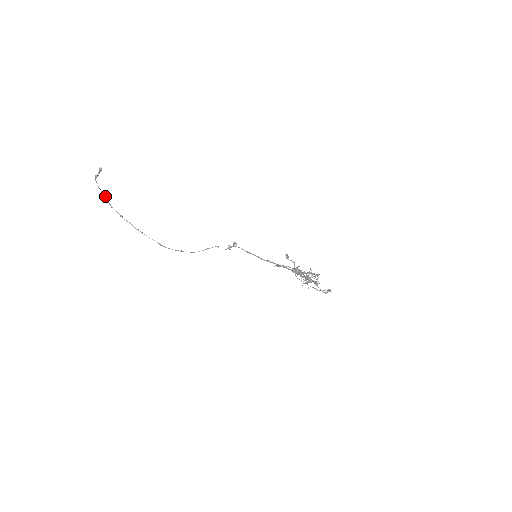
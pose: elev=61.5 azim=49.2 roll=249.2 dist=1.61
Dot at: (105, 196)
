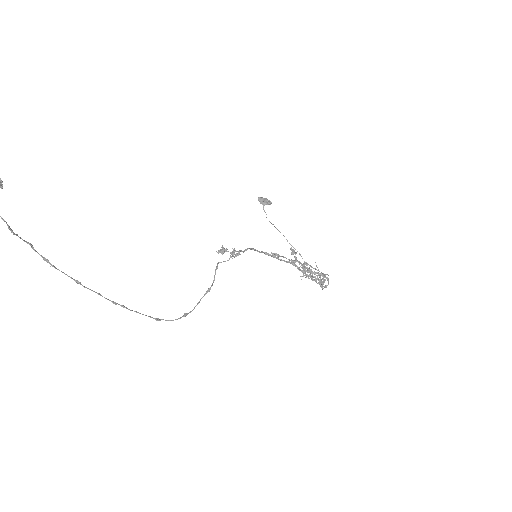
Dot at: (31, 245)
